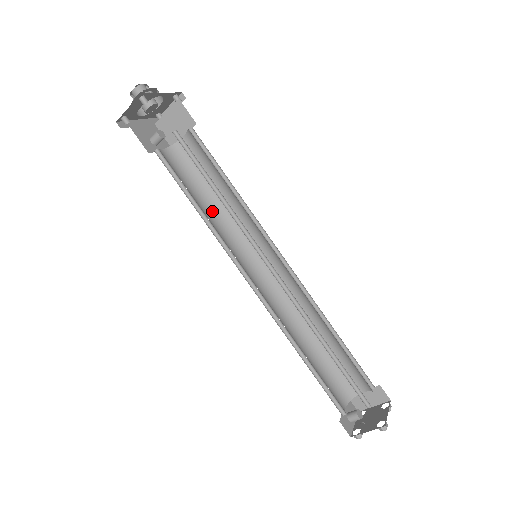
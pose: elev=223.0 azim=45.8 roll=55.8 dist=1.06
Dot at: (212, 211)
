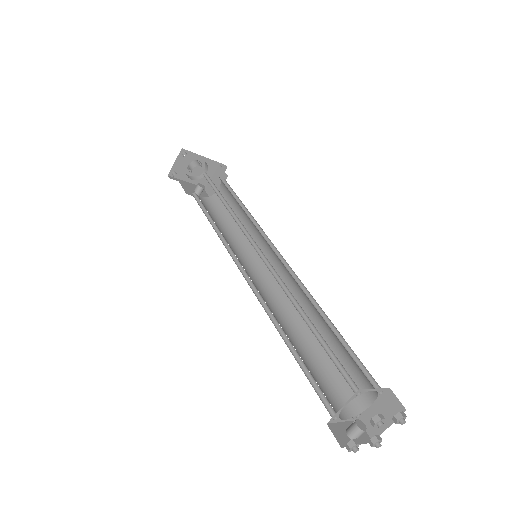
Dot at: (230, 234)
